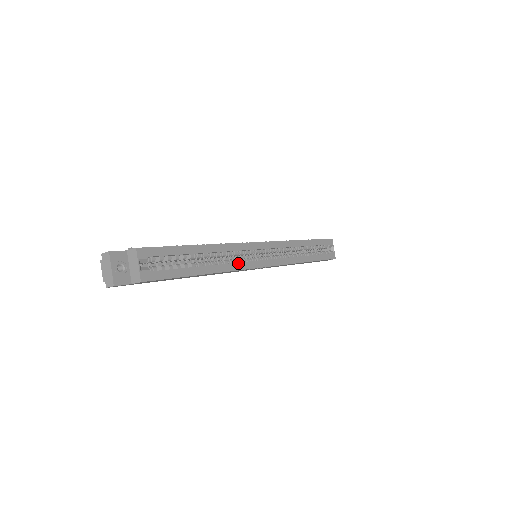
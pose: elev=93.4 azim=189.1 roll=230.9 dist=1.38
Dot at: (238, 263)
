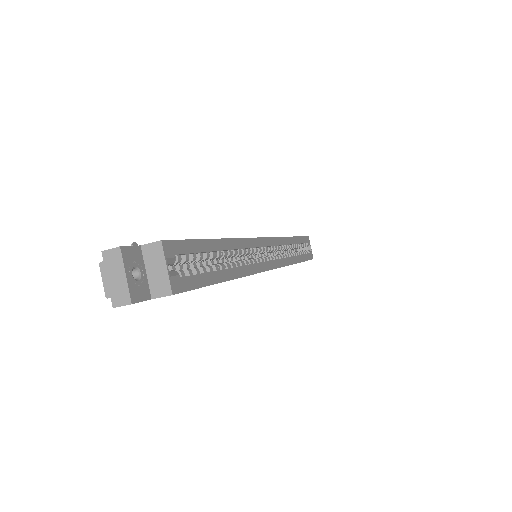
Dot at: (253, 264)
